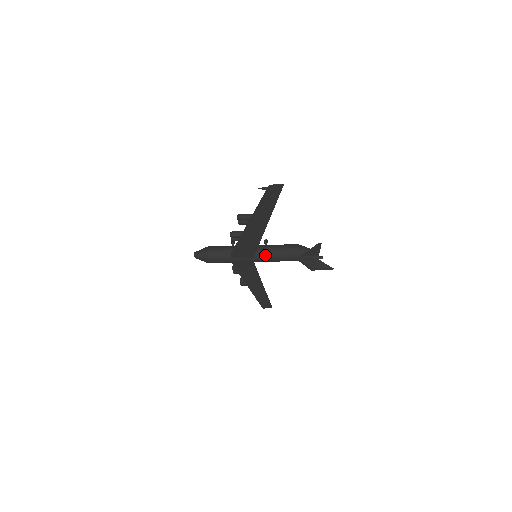
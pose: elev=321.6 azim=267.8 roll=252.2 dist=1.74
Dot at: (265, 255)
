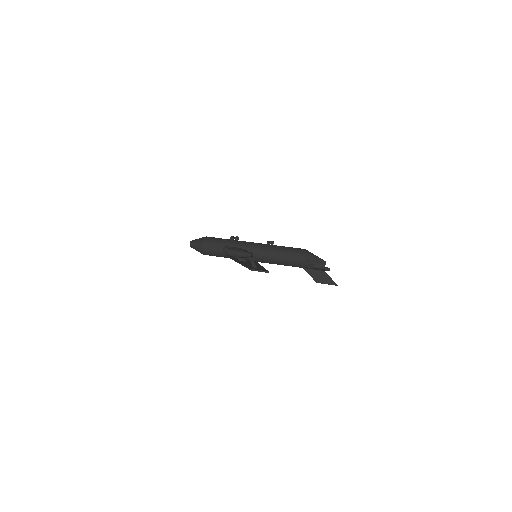
Dot at: (265, 260)
